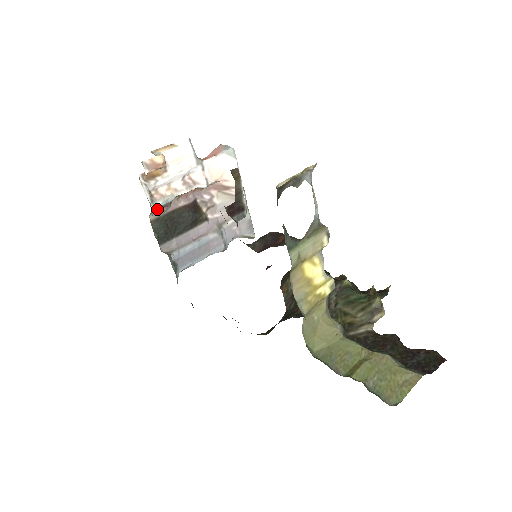
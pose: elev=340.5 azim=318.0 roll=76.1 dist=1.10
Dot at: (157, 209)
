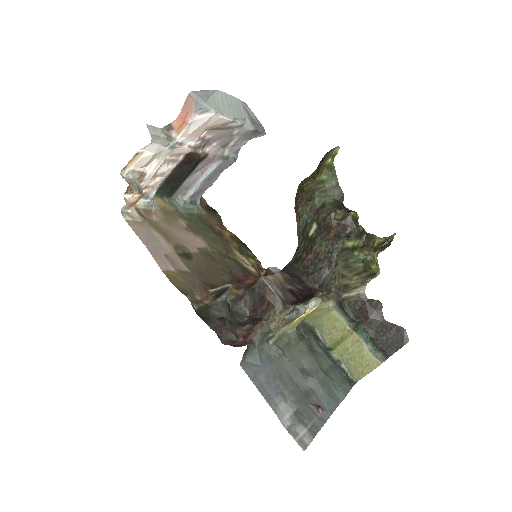
Dot at: occluded
